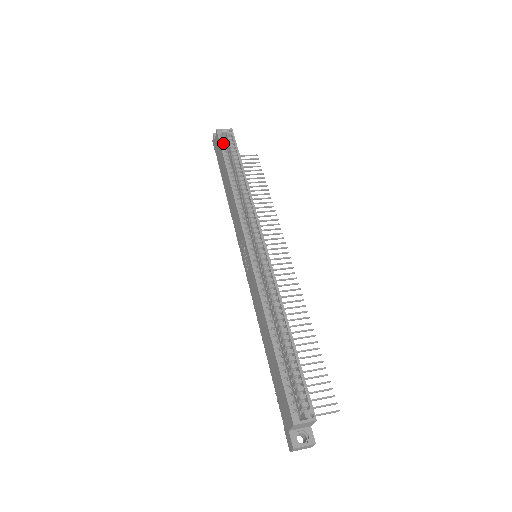
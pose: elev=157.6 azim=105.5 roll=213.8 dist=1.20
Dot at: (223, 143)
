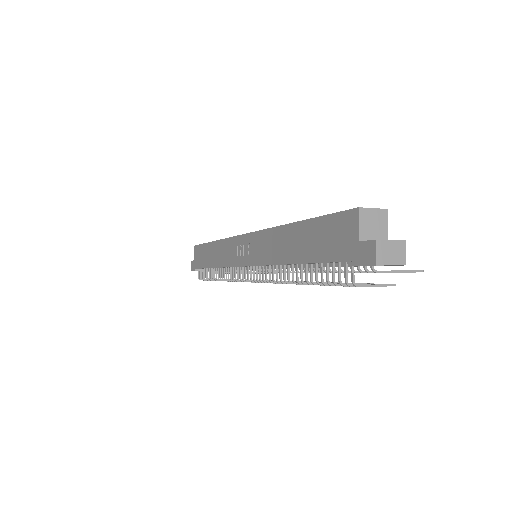
Dot at: occluded
